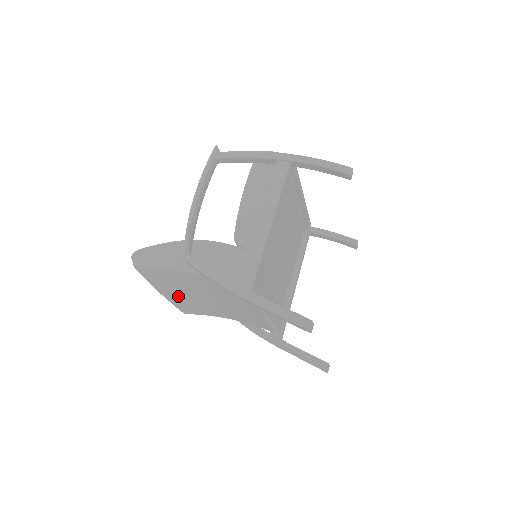
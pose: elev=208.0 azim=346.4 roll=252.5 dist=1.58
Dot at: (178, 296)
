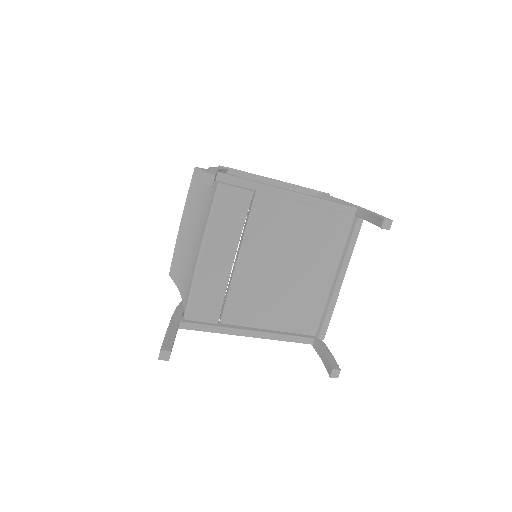
Dot at: (185, 229)
